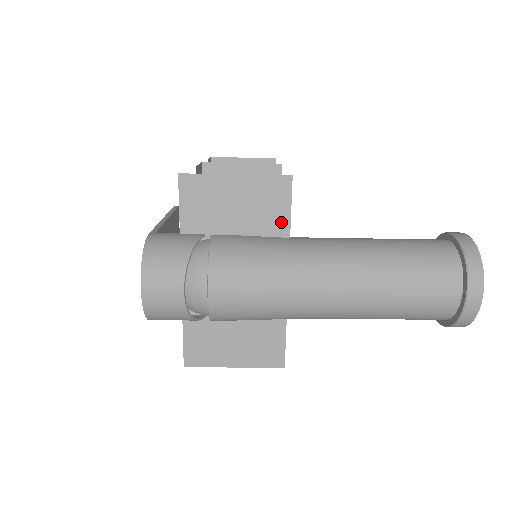
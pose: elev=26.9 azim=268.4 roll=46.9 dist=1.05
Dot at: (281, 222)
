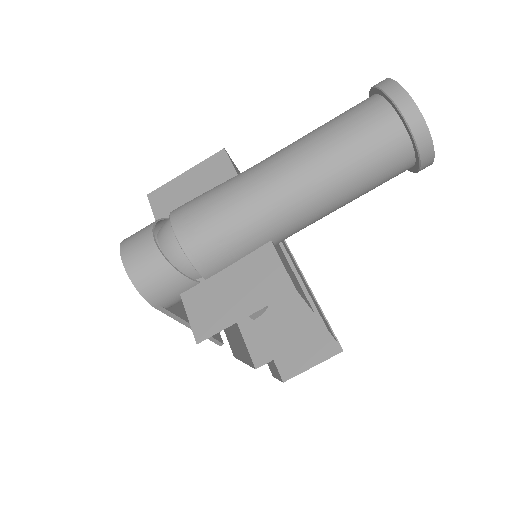
Dot at: (230, 178)
